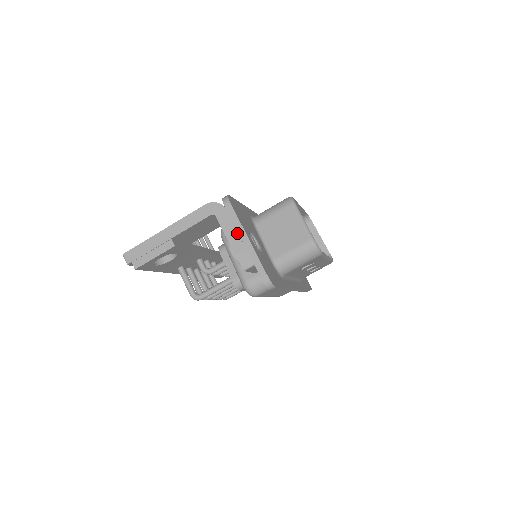
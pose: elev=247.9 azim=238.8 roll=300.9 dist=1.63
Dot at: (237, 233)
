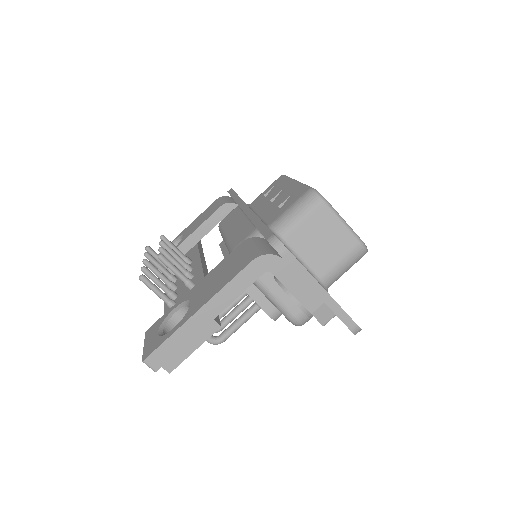
Dot at: (307, 286)
